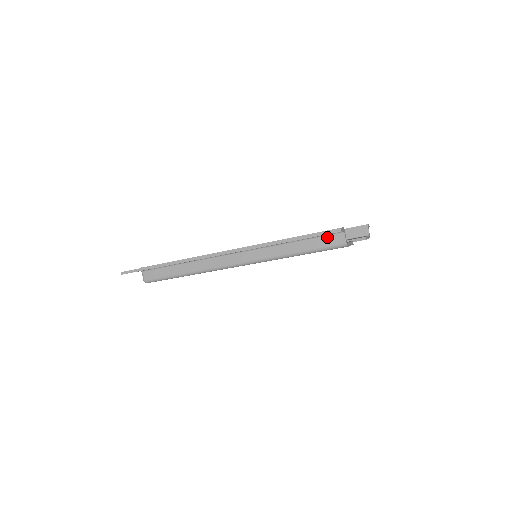
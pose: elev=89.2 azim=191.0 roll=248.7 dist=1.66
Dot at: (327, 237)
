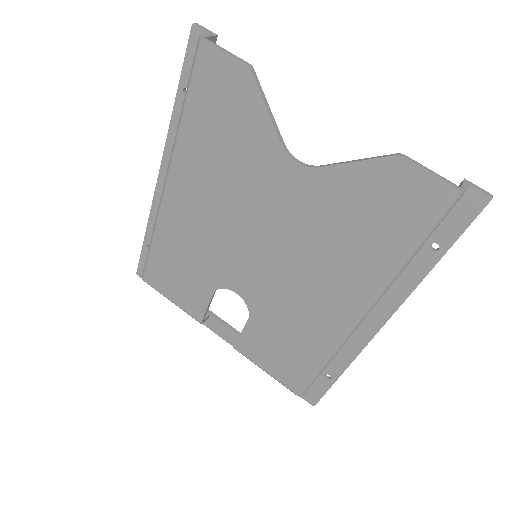
Dot at: occluded
